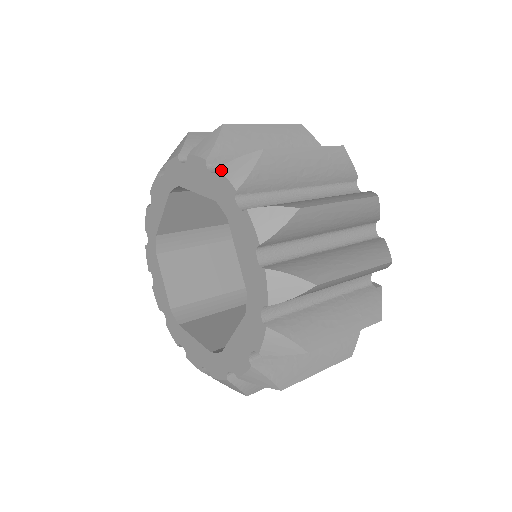
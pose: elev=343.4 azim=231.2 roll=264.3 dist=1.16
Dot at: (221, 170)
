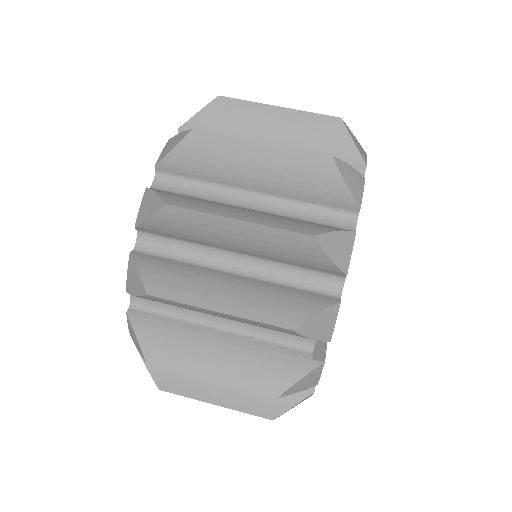
Dot at: (168, 141)
